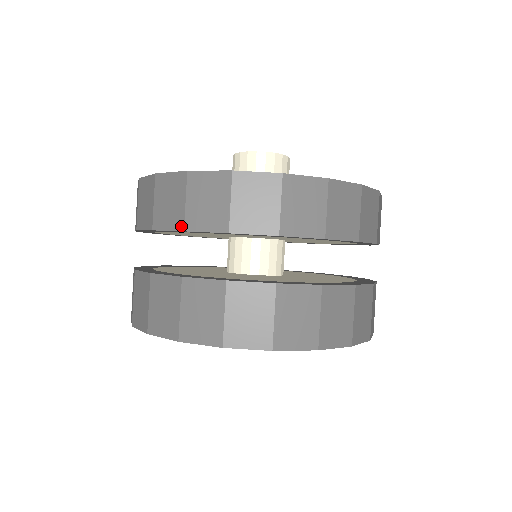
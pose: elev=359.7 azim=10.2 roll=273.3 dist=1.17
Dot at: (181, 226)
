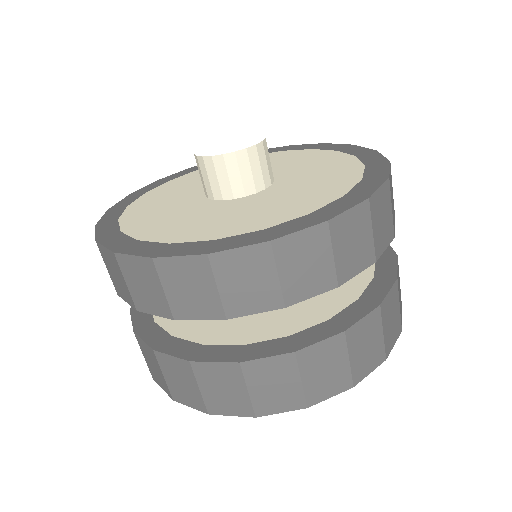
Dot at: occluded
